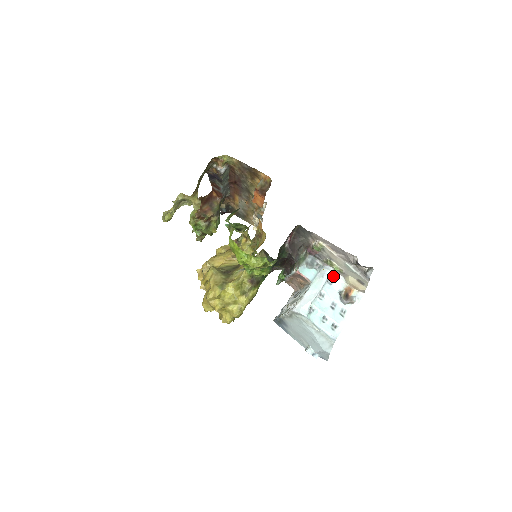
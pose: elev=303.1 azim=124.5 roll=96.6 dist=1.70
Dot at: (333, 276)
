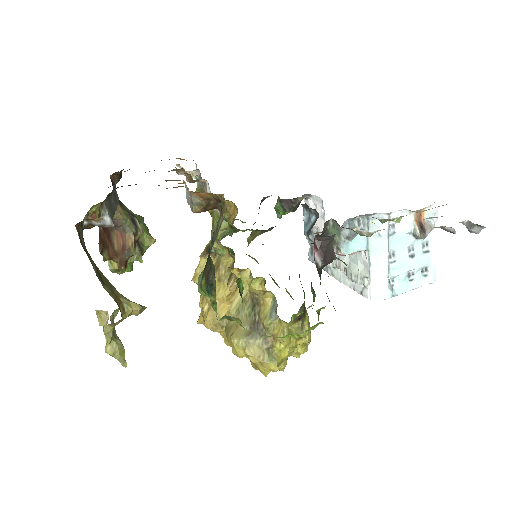
Dot at: (391, 221)
